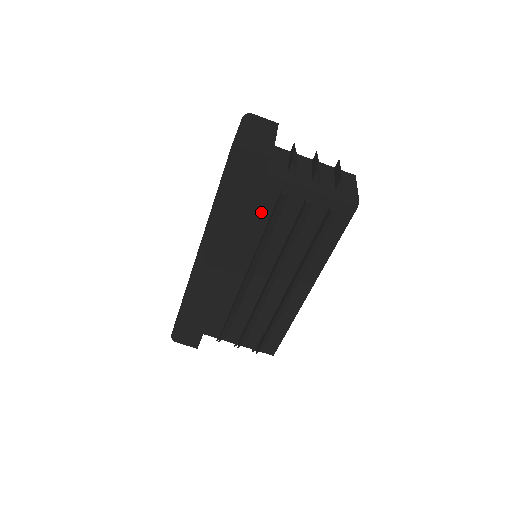
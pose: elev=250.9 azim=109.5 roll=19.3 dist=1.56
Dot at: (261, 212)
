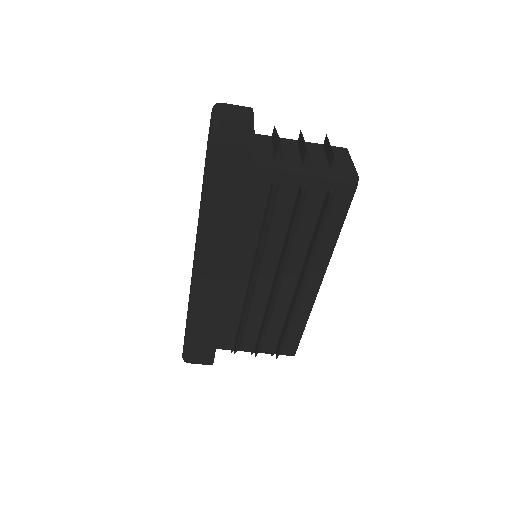
Dot at: (254, 209)
